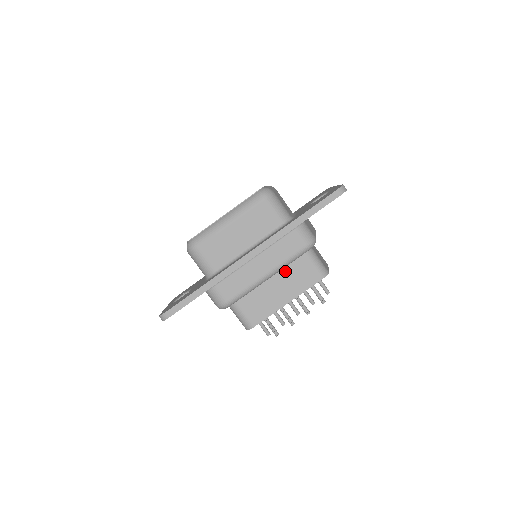
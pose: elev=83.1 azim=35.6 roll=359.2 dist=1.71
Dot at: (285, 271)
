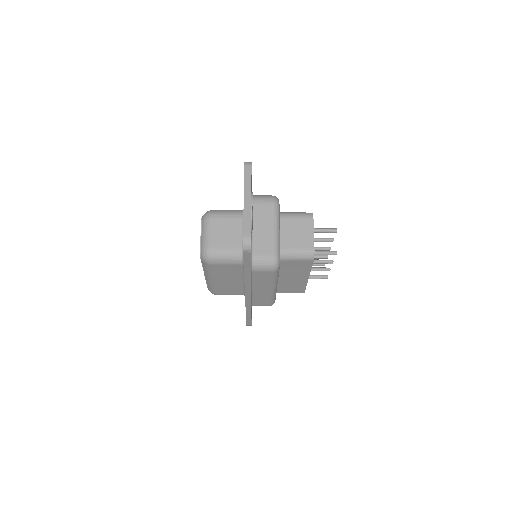
Dot at: (282, 272)
